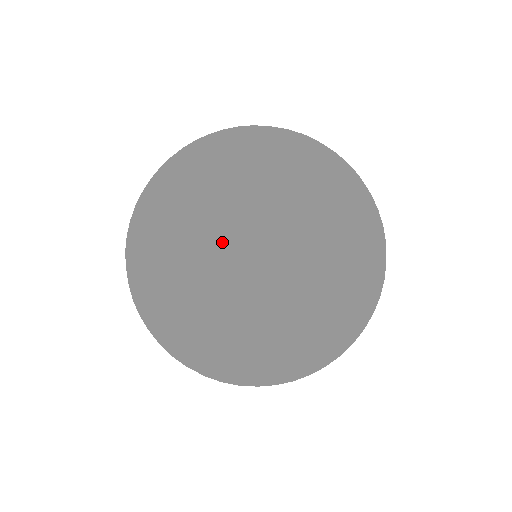
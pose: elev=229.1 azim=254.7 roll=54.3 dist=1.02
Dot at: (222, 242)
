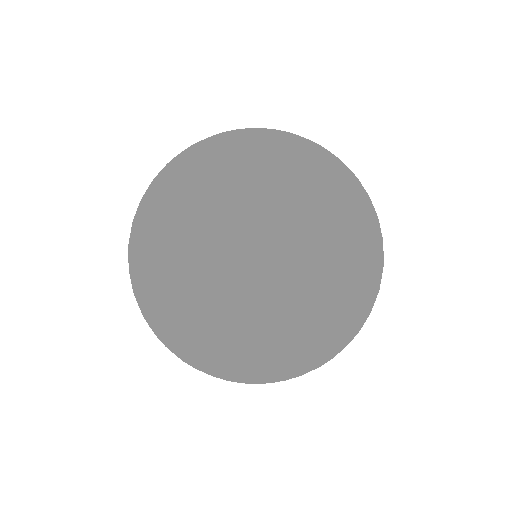
Dot at: (254, 158)
